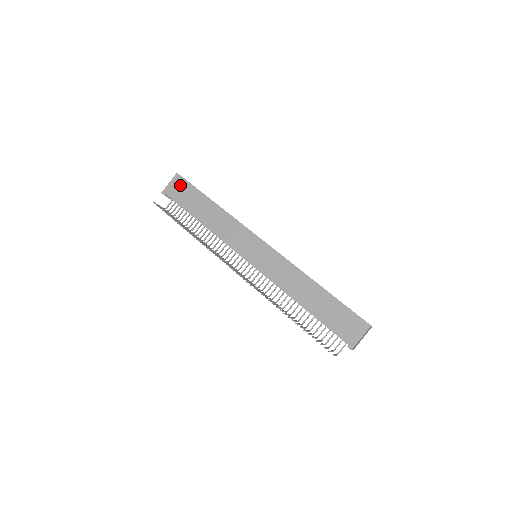
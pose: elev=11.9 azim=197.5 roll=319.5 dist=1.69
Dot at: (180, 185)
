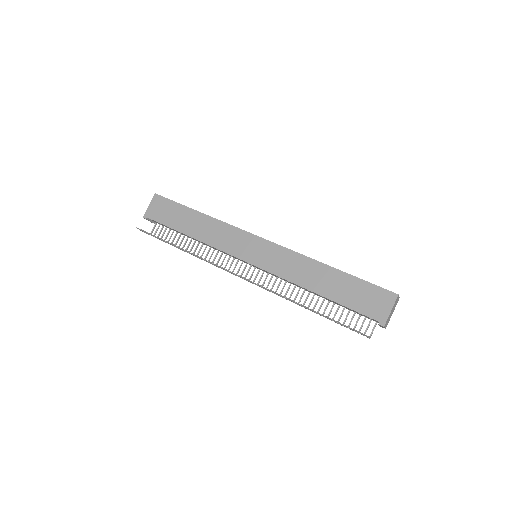
Dot at: (161, 205)
